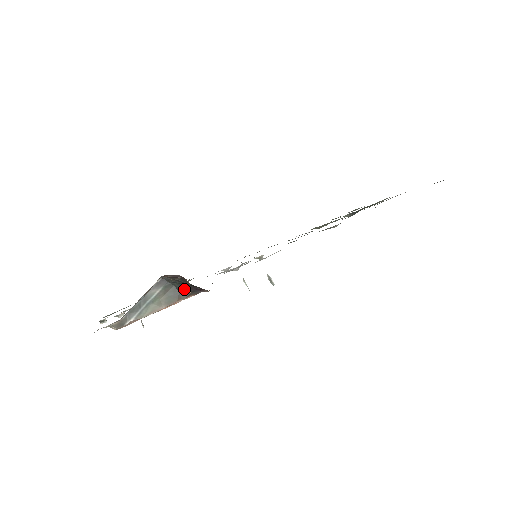
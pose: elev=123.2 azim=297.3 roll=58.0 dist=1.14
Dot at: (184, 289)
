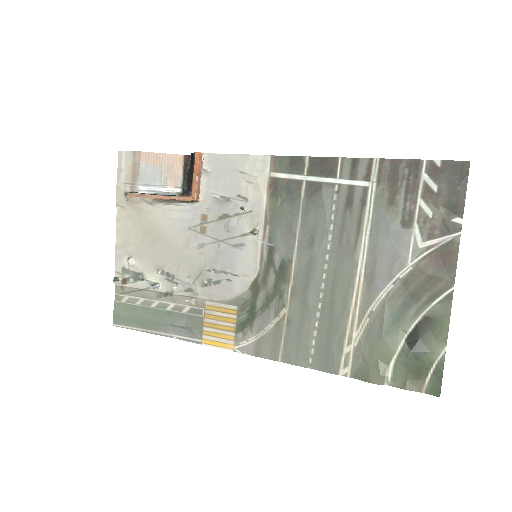
Dot at: (184, 193)
